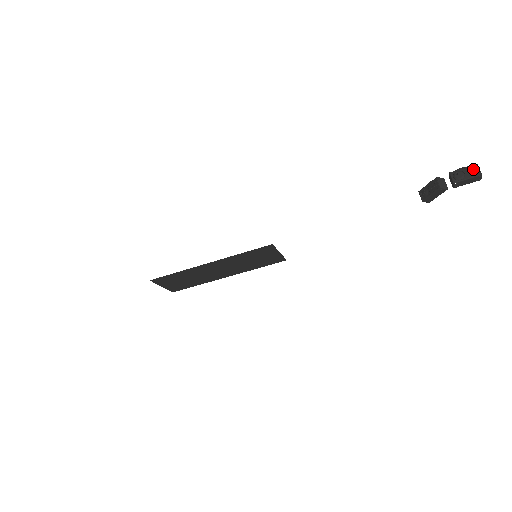
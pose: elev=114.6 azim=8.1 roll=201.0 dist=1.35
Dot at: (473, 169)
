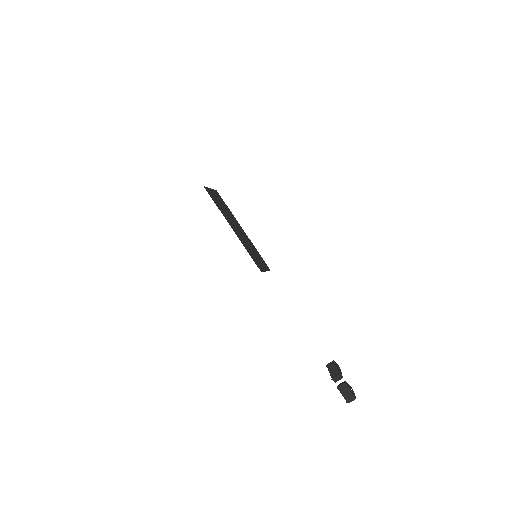
Dot at: (351, 397)
